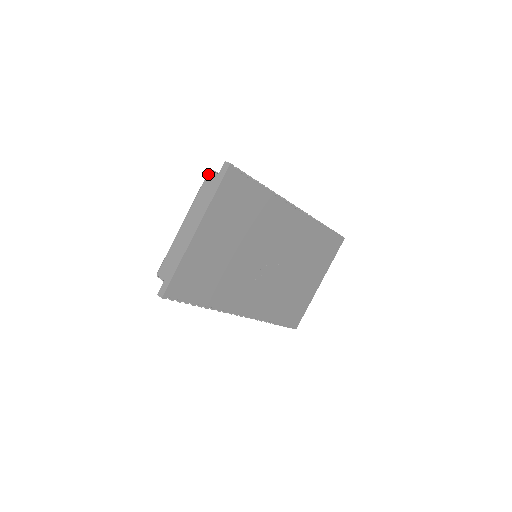
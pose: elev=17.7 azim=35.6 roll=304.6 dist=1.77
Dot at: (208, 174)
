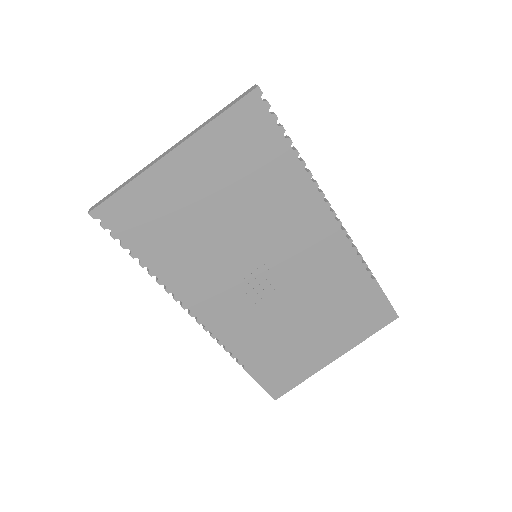
Dot at: occluded
